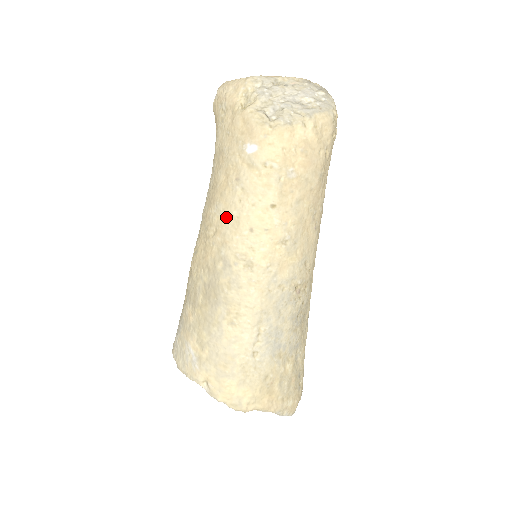
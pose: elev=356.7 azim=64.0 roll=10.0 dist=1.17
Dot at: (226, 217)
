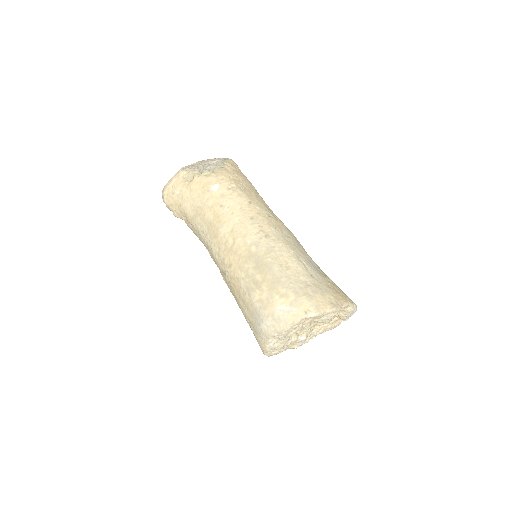
Dot at: (233, 227)
